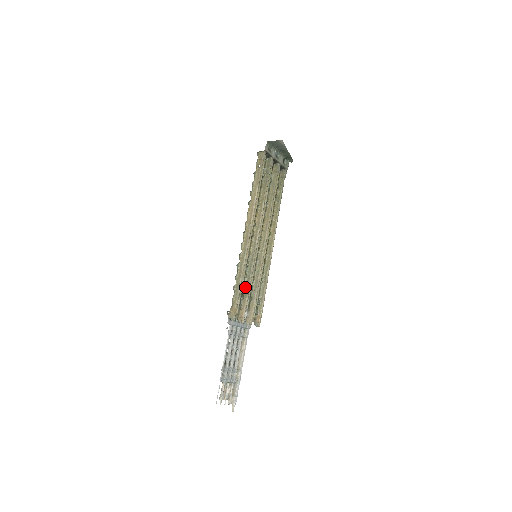
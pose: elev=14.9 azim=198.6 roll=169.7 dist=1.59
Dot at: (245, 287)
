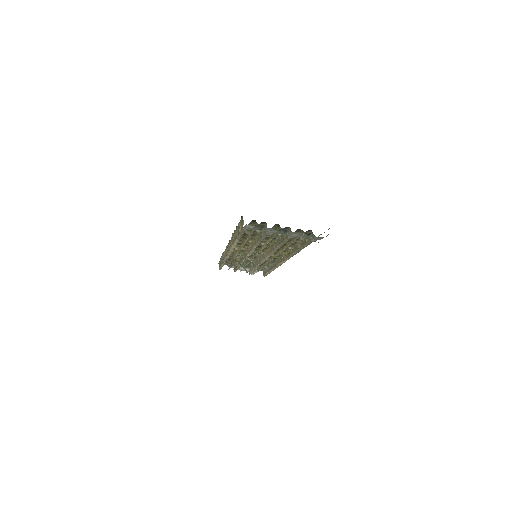
Dot at: (238, 262)
